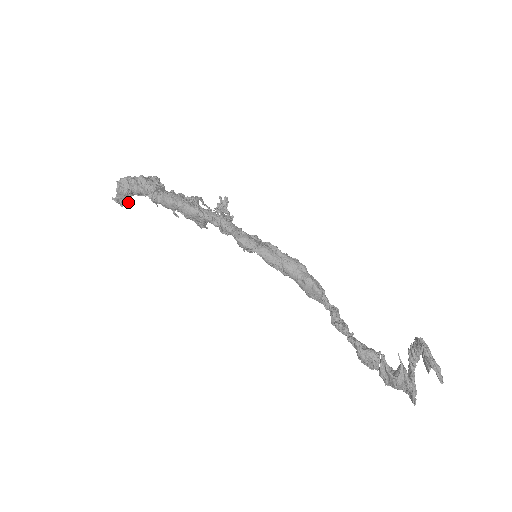
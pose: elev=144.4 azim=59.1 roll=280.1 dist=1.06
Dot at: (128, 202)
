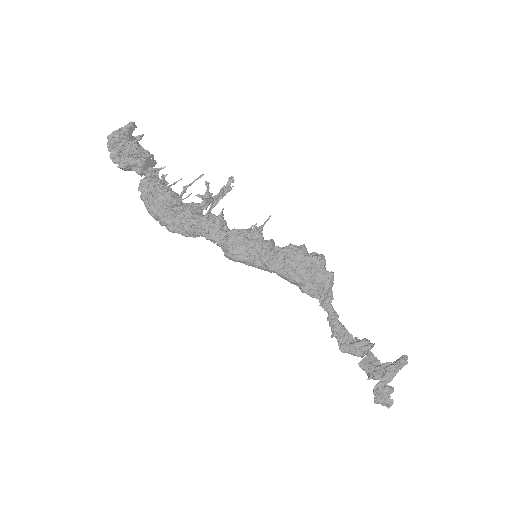
Dot at: (134, 139)
